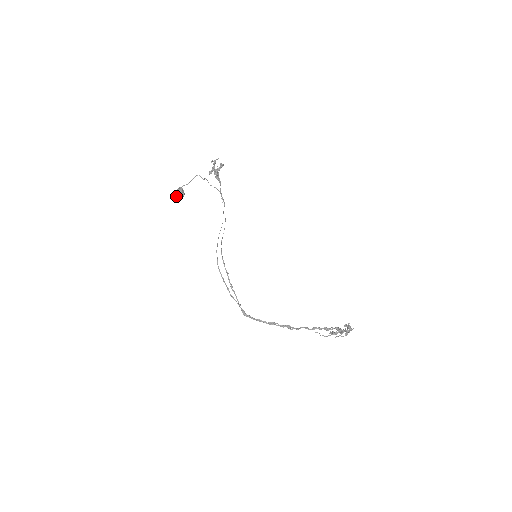
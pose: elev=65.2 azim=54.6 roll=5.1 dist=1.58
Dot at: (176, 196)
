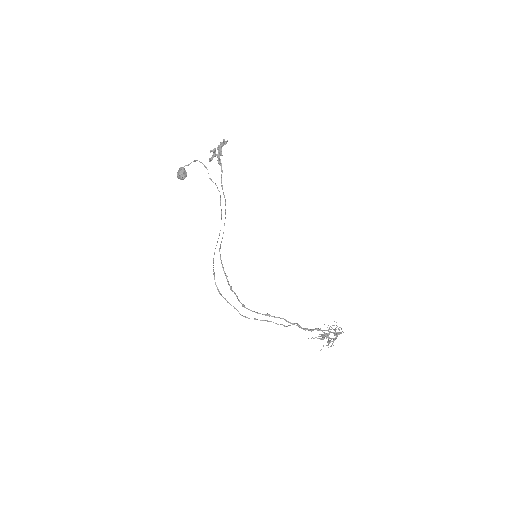
Dot at: (178, 178)
